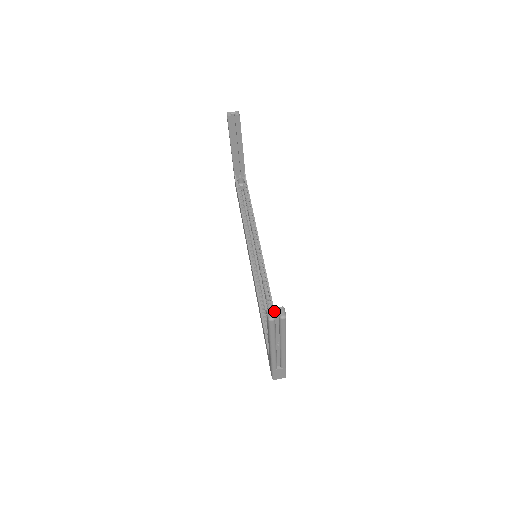
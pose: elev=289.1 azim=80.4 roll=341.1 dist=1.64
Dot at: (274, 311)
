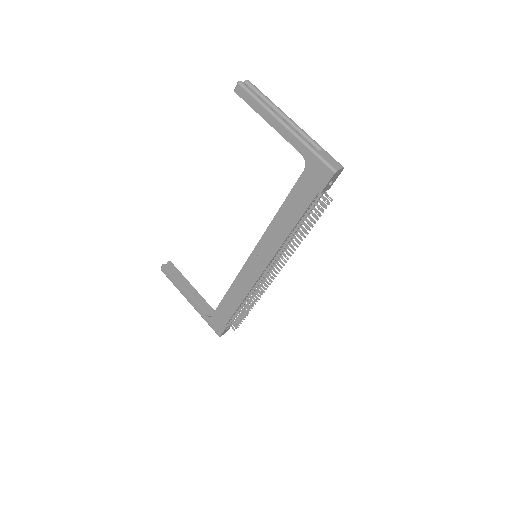
Dot at: occluded
